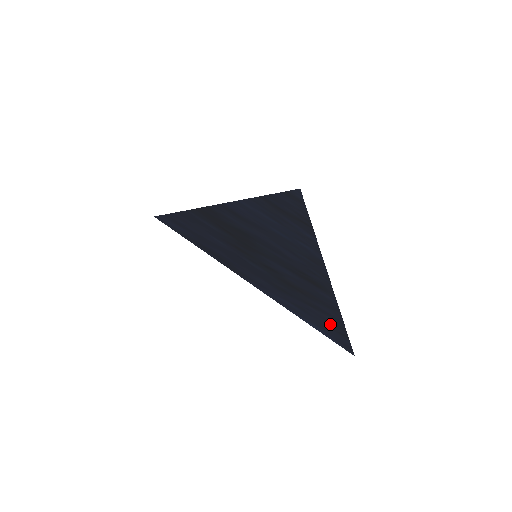
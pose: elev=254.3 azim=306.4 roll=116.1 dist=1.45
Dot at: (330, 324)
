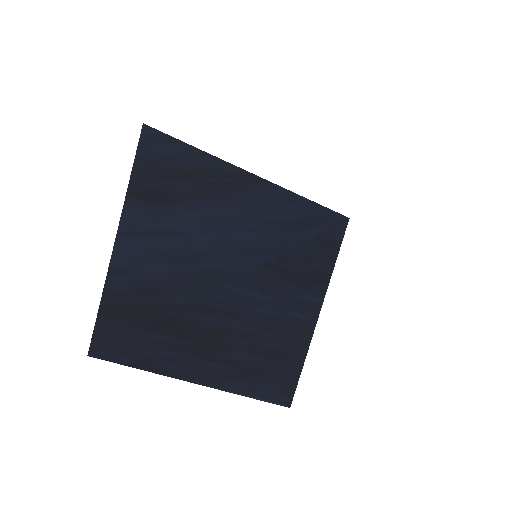
Dot at: (279, 390)
